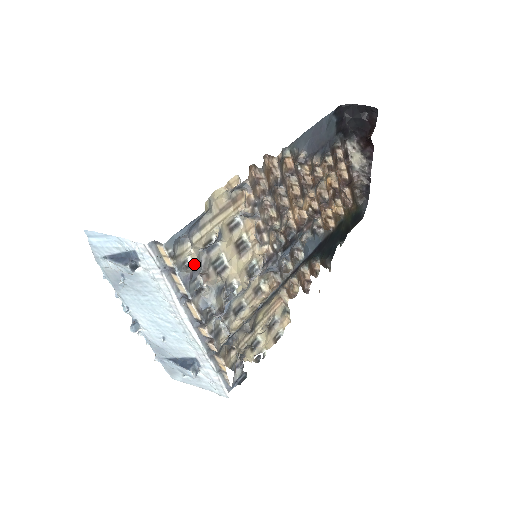
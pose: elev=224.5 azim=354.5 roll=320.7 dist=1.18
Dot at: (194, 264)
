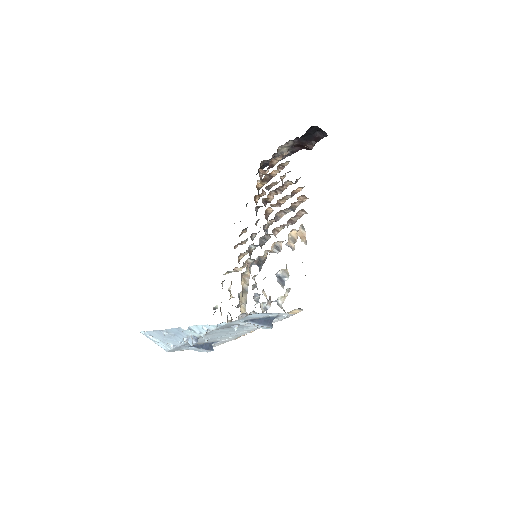
Dot at: (283, 302)
